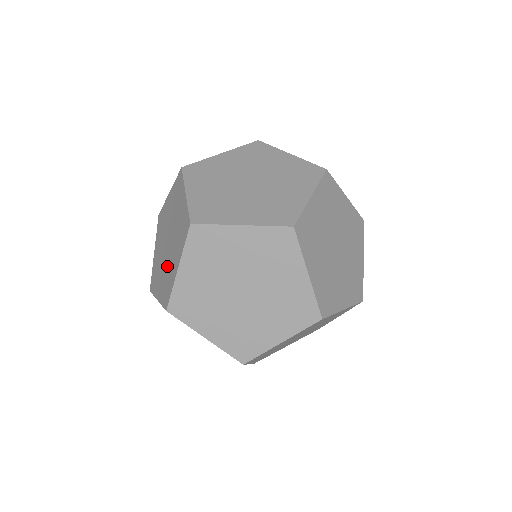
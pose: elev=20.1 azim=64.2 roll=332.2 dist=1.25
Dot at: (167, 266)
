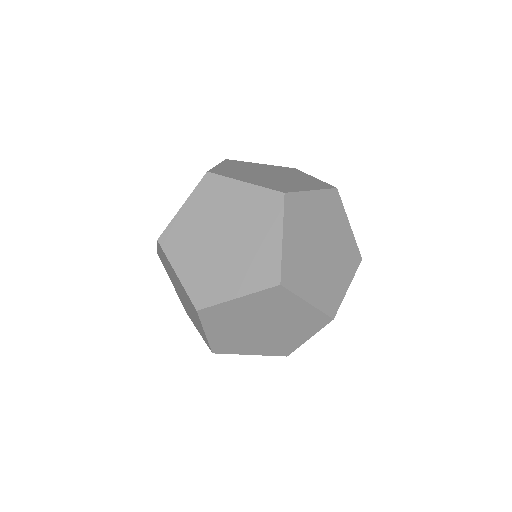
Dot at: (244, 255)
